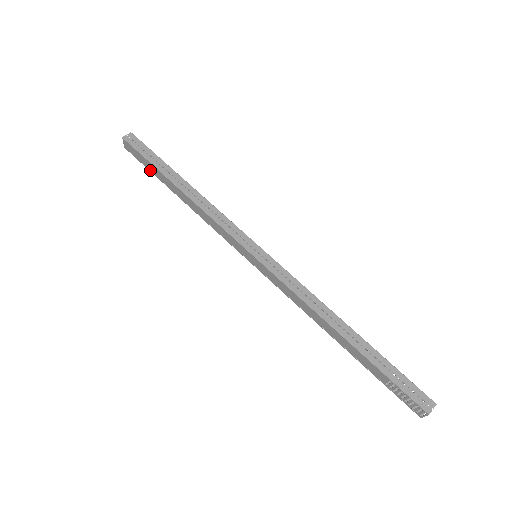
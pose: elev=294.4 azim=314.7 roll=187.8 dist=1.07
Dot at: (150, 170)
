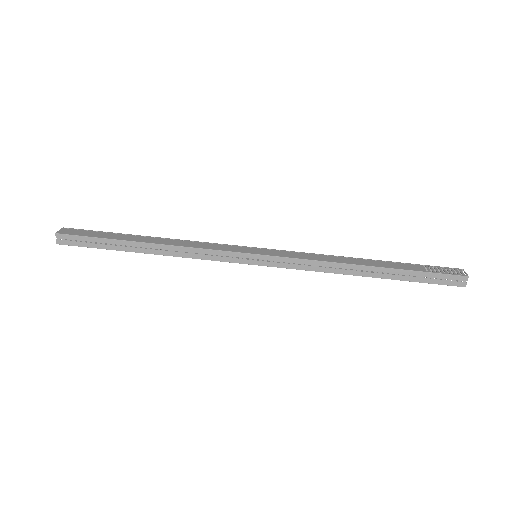
Dot at: occluded
